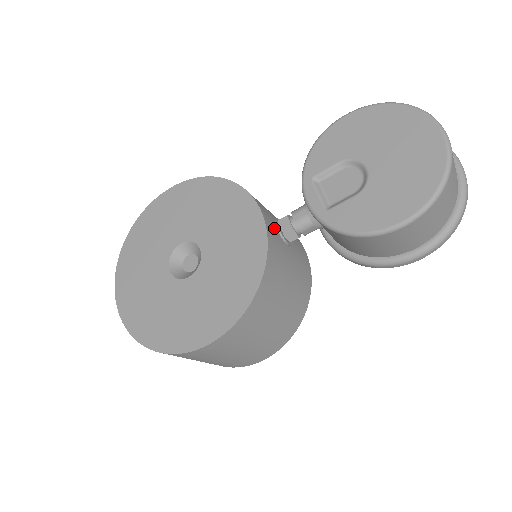
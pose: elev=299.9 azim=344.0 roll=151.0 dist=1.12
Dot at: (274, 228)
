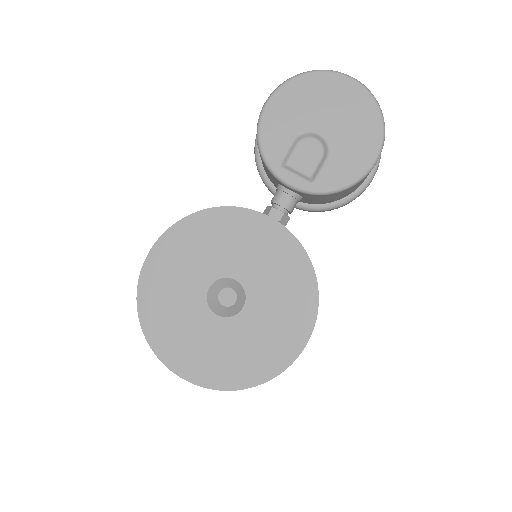
Dot at: occluded
